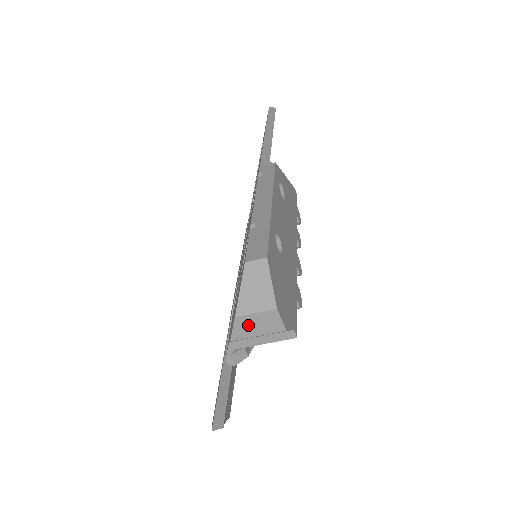
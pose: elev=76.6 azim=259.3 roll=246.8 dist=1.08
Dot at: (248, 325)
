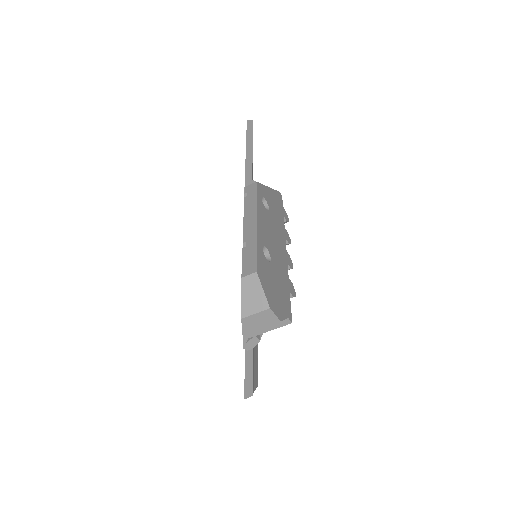
Dot at: (252, 322)
